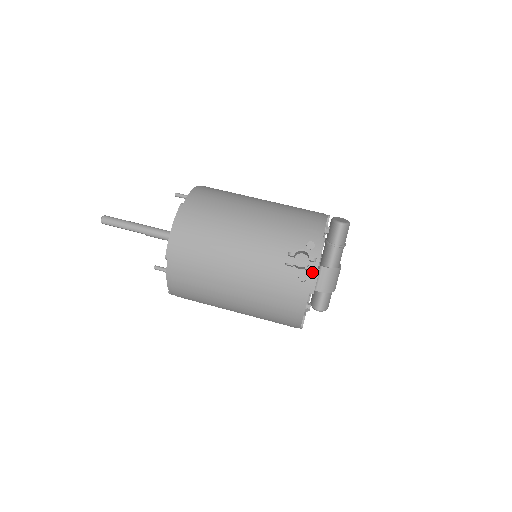
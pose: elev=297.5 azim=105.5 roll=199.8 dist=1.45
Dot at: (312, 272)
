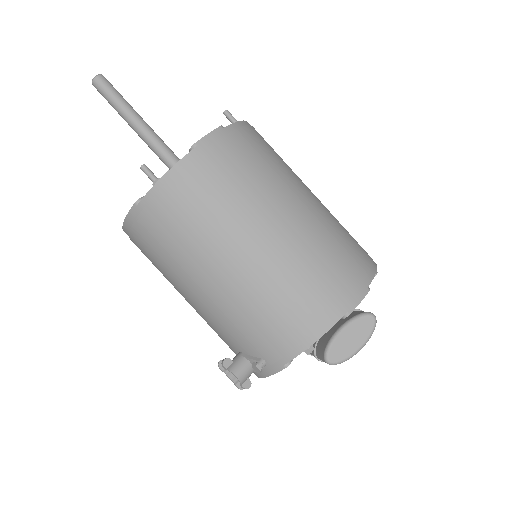
Dot at: (256, 373)
